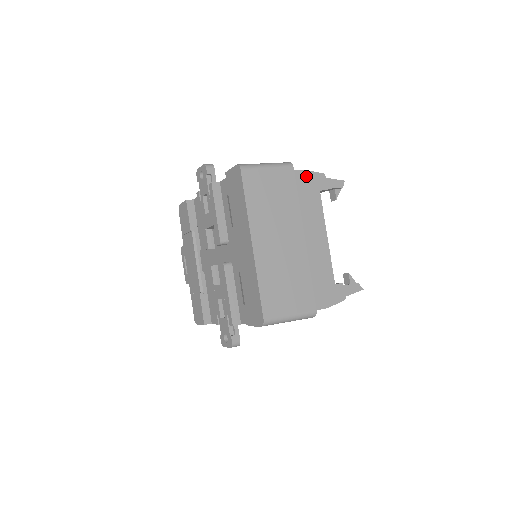
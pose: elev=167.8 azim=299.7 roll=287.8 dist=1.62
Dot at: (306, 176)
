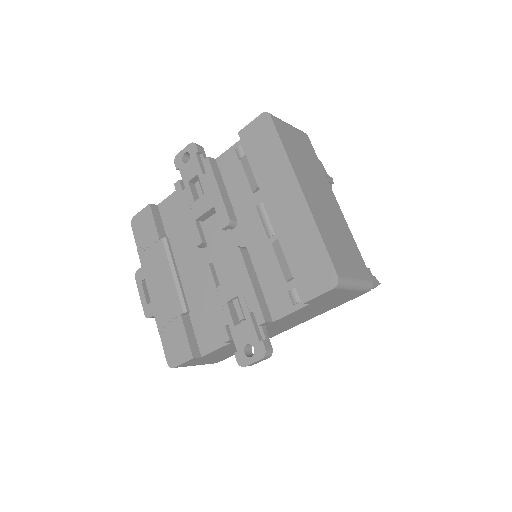
Dot at: occluded
